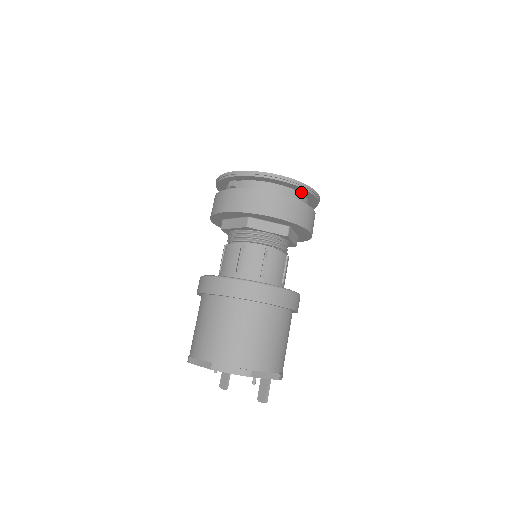
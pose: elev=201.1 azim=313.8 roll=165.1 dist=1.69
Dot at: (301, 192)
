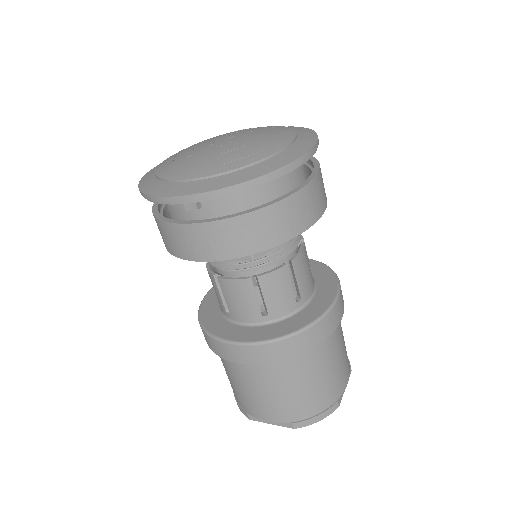
Dot at: occluded
